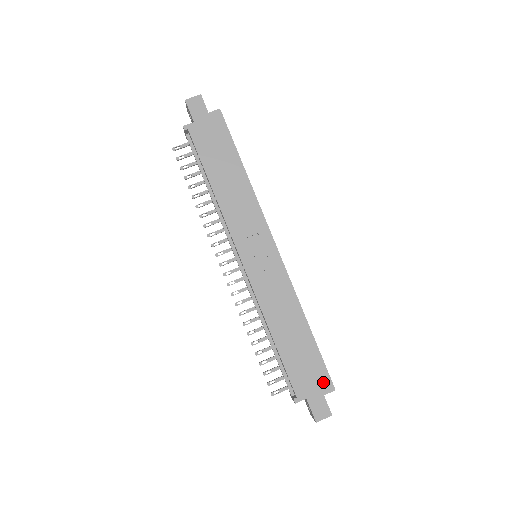
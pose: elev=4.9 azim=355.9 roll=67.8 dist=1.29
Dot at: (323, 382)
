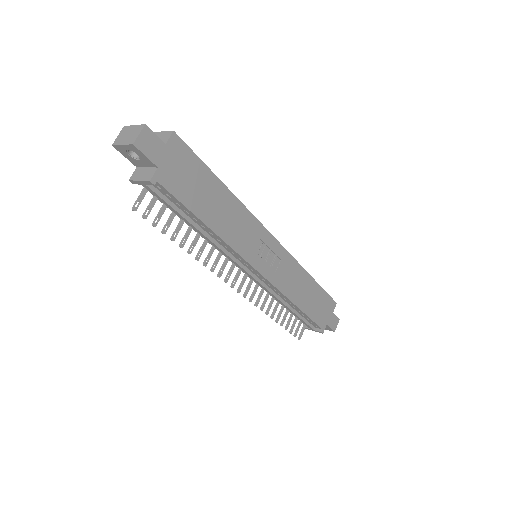
Dot at: (330, 305)
